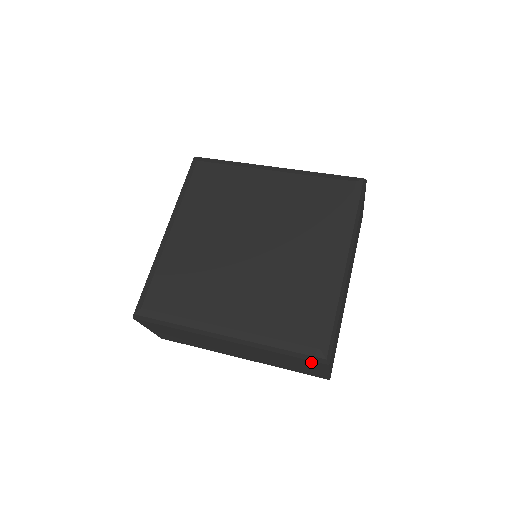
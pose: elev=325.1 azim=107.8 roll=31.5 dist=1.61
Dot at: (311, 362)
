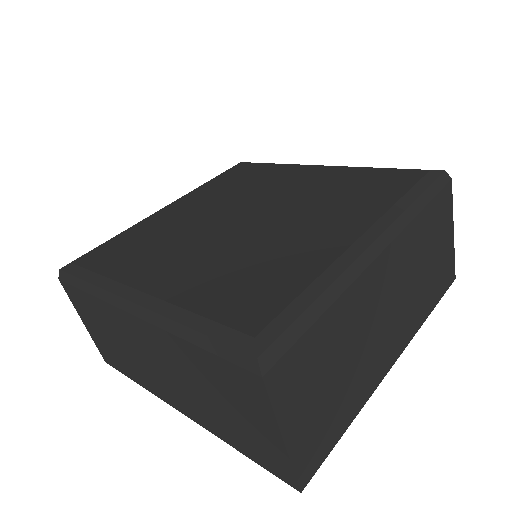
Dot at: (239, 375)
